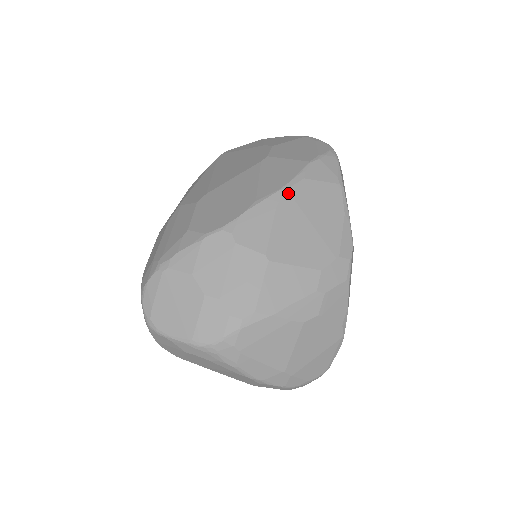
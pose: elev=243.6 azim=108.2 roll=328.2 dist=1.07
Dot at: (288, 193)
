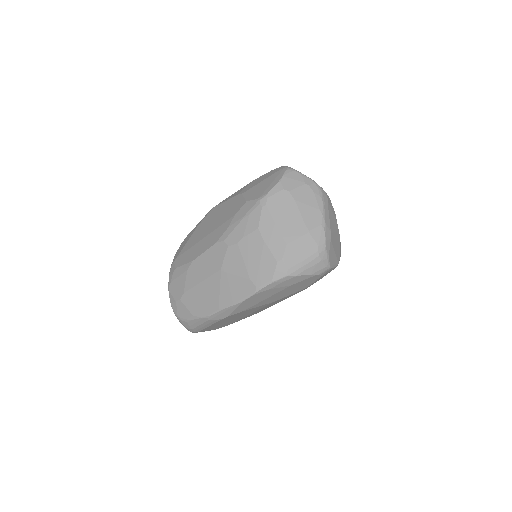
Dot at: occluded
